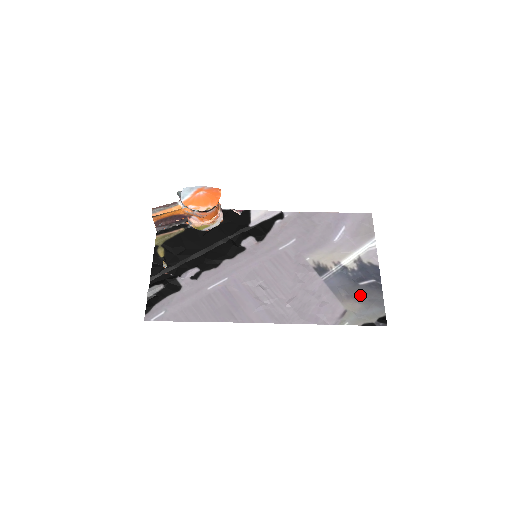
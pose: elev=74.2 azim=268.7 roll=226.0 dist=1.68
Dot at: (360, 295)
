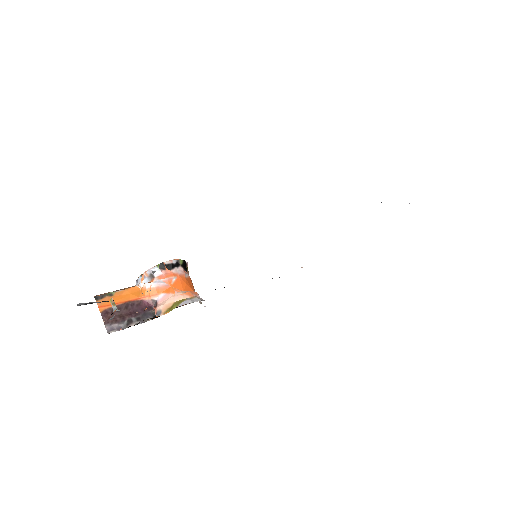
Dot at: occluded
